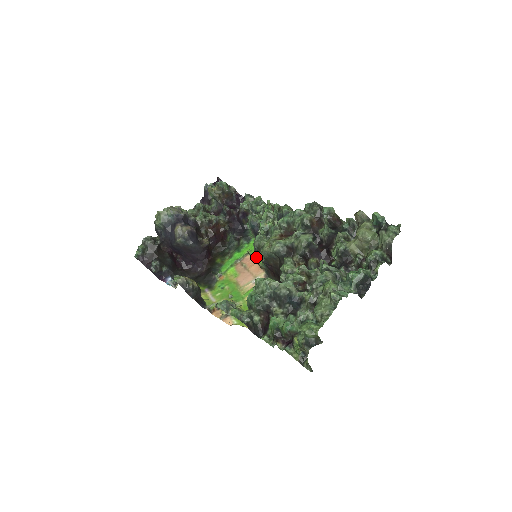
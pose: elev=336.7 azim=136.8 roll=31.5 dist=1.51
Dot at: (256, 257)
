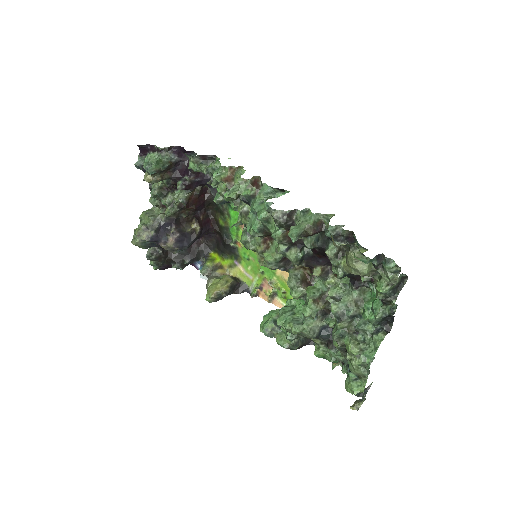
Dot at: occluded
